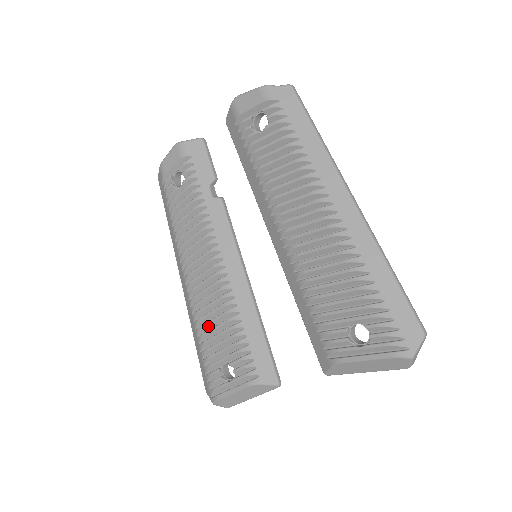
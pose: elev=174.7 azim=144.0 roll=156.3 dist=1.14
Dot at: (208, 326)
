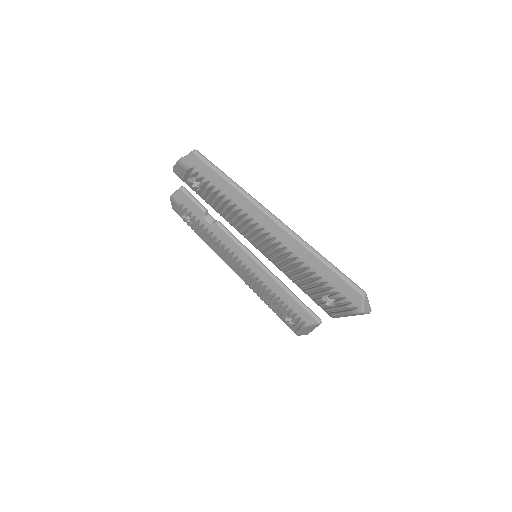
Dot at: (263, 297)
